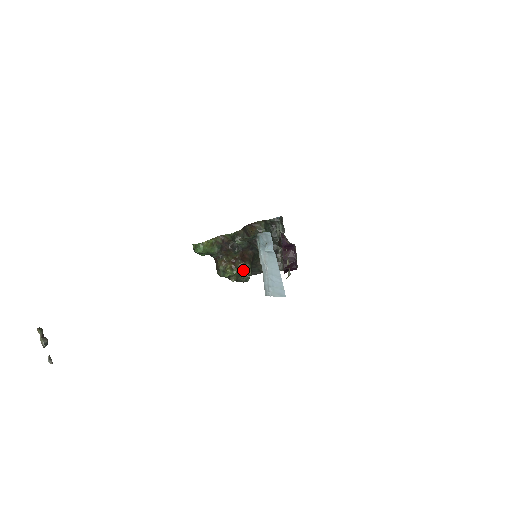
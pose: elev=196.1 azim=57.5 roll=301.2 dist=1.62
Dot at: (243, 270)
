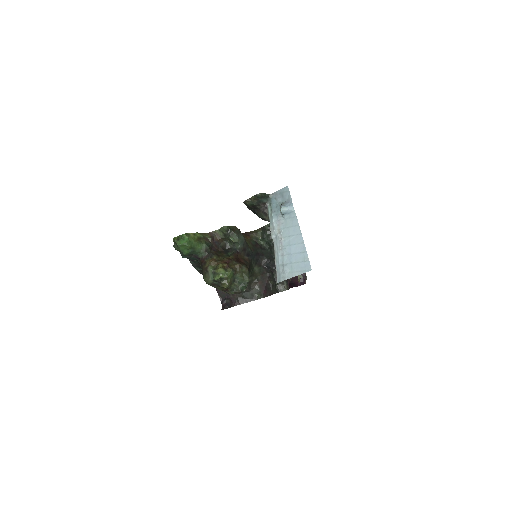
Dot at: (239, 274)
